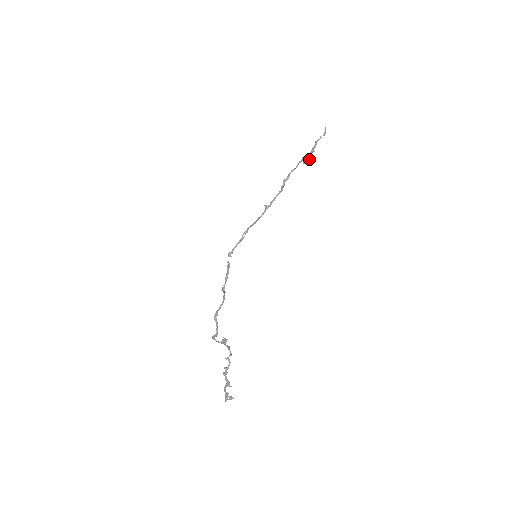
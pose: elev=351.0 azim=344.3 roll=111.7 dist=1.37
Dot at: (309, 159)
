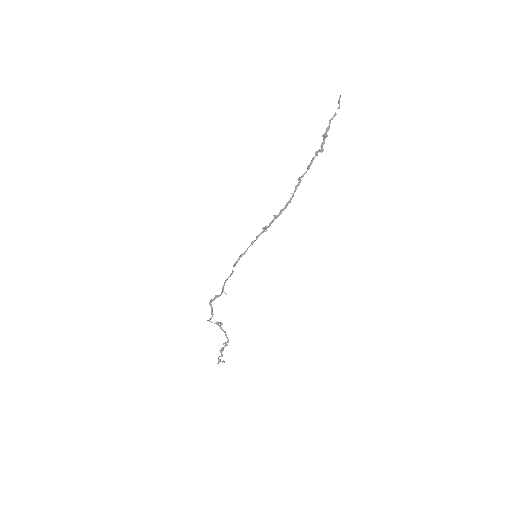
Dot at: (322, 151)
